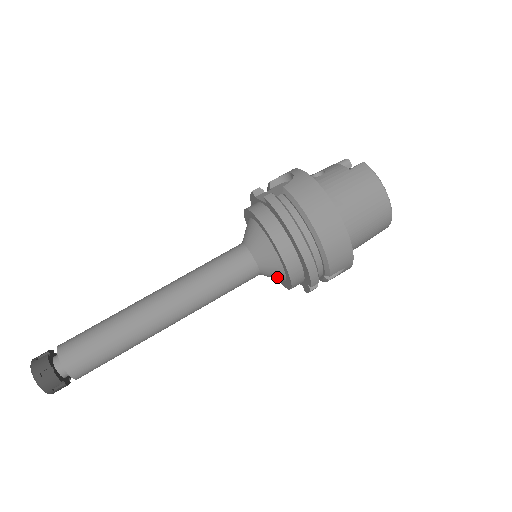
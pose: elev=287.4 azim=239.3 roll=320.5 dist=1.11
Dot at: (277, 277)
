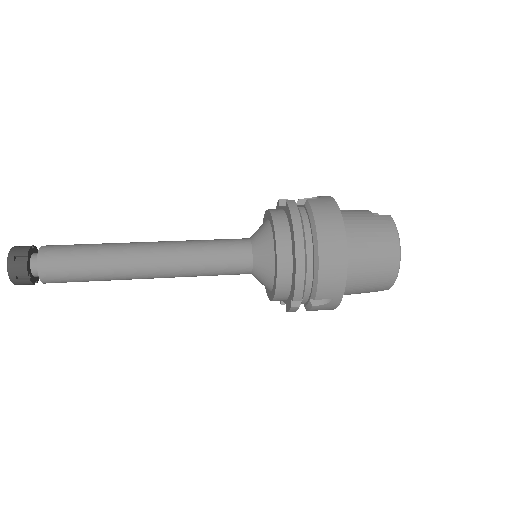
Dot at: (266, 281)
